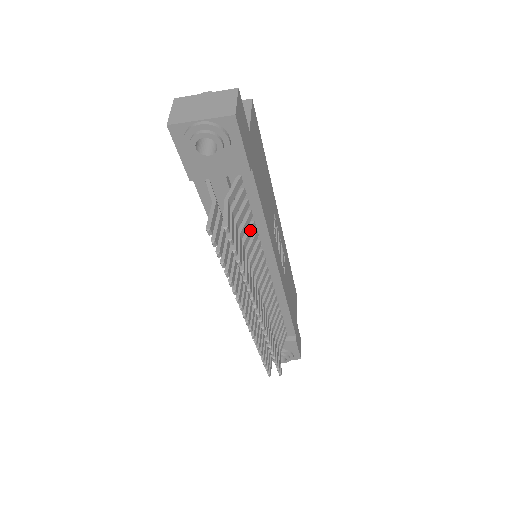
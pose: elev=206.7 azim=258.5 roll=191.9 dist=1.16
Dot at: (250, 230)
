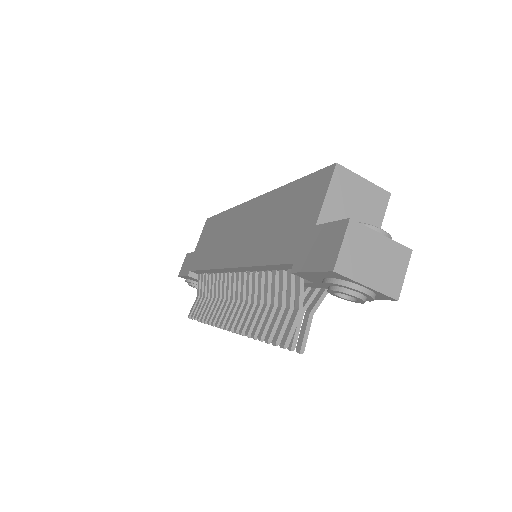
Dot at: occluded
